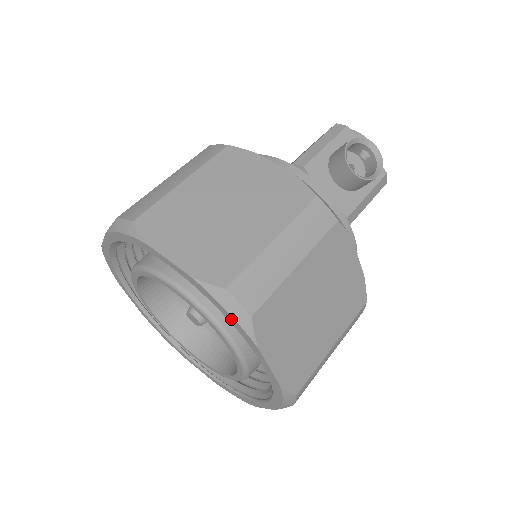
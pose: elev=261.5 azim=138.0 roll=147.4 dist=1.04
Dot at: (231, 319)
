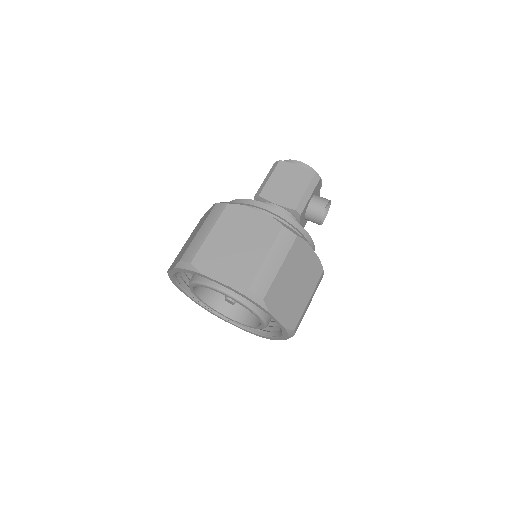
Dot at: (285, 335)
